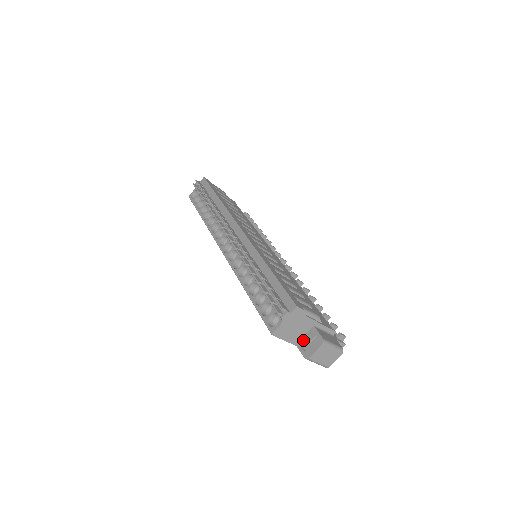
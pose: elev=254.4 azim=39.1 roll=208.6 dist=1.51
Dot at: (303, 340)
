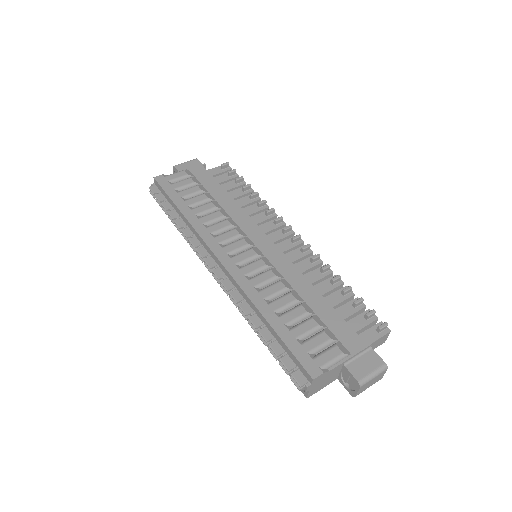
Dot at: (341, 375)
